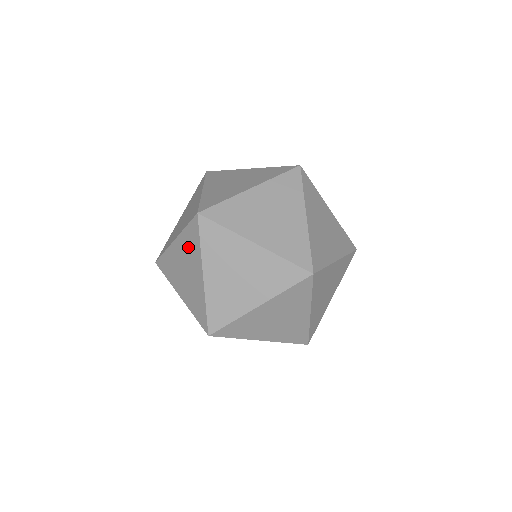
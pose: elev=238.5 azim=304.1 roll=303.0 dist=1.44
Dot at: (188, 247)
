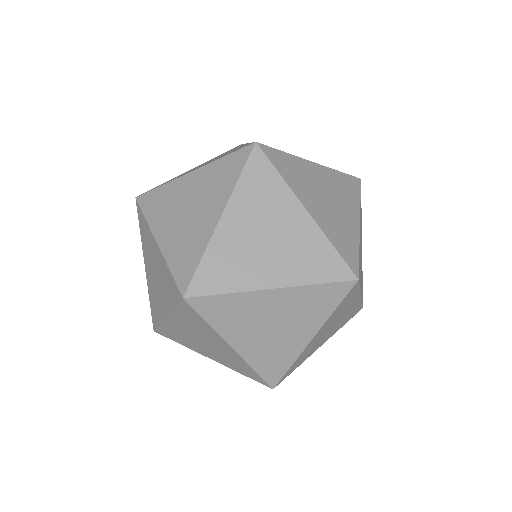
Dot at: (164, 280)
